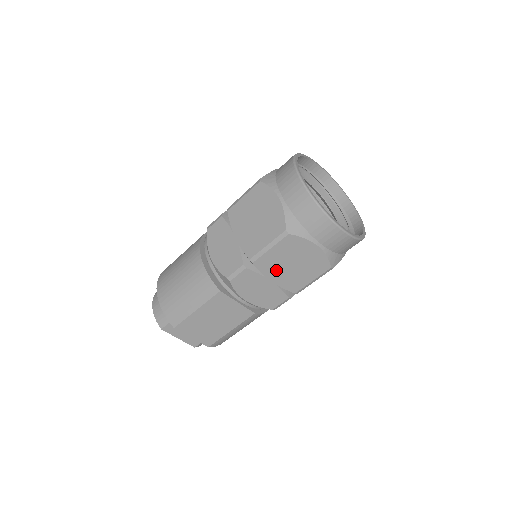
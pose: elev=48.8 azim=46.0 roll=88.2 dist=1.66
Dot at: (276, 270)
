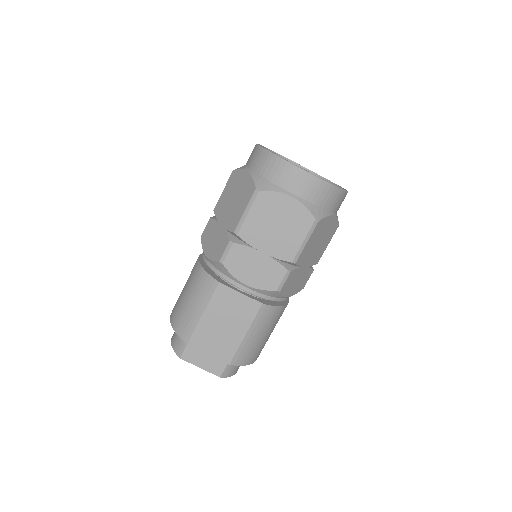
Dot at: (262, 237)
